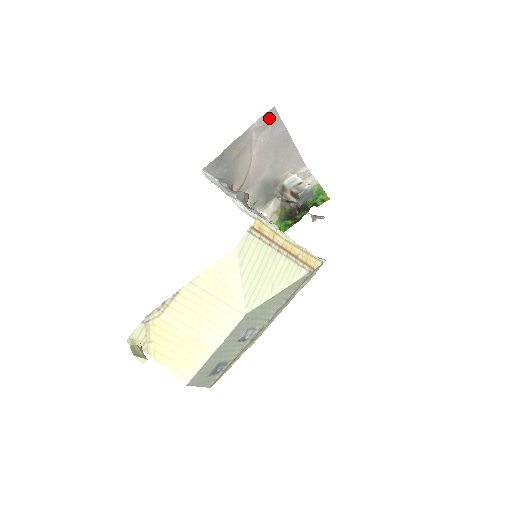
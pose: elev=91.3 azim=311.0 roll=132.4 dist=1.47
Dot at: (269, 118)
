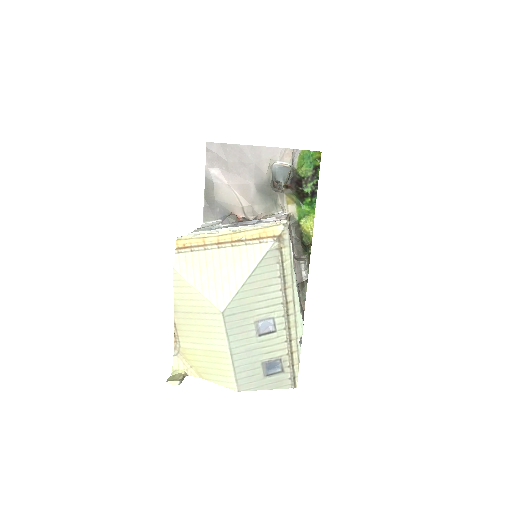
Dot at: (212, 152)
